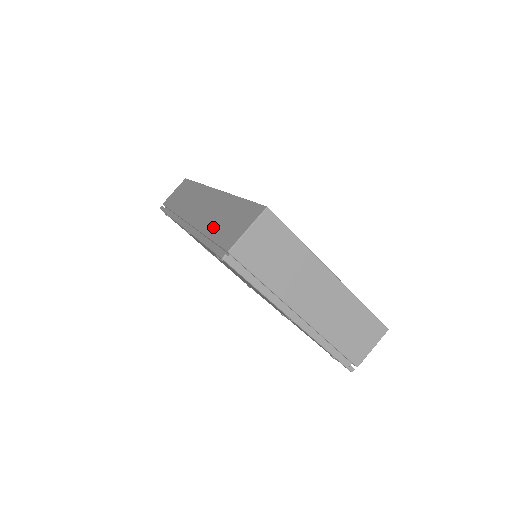
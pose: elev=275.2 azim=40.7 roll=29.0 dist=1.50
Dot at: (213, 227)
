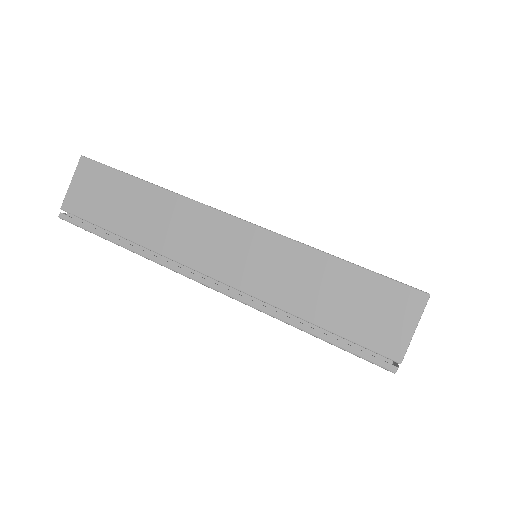
Dot at: (314, 308)
